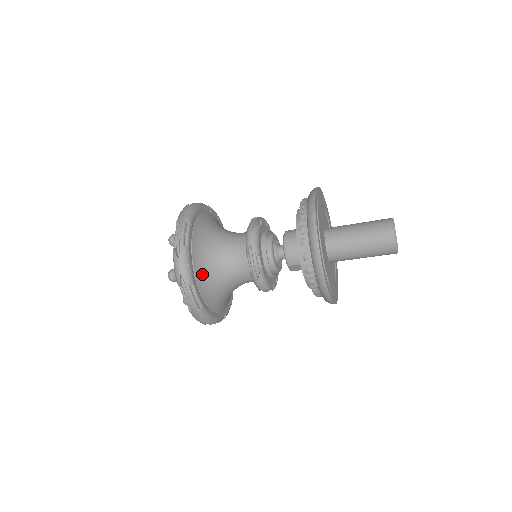
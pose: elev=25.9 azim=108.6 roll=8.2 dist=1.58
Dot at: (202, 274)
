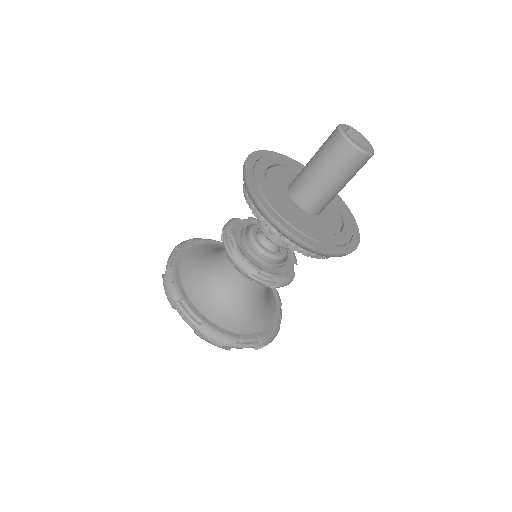
Dot at: (234, 322)
